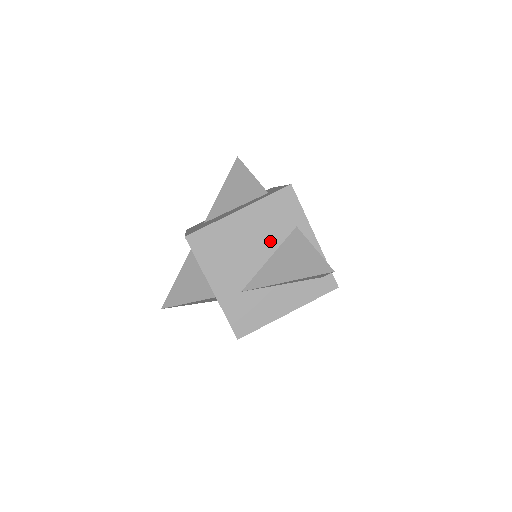
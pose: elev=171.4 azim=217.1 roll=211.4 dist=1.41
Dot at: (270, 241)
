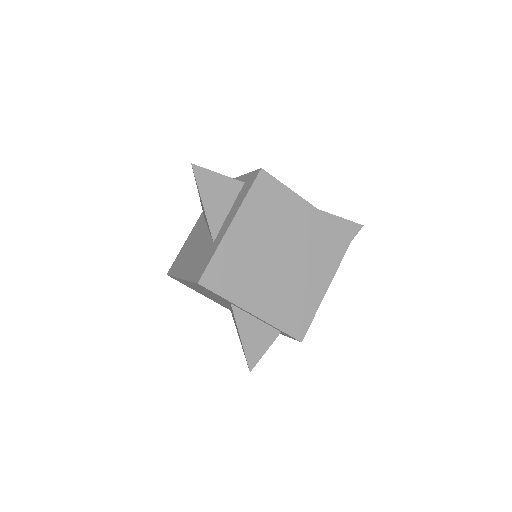
Dot at: (220, 300)
